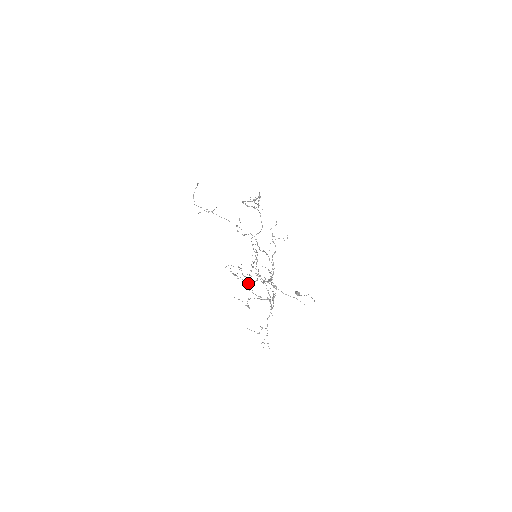
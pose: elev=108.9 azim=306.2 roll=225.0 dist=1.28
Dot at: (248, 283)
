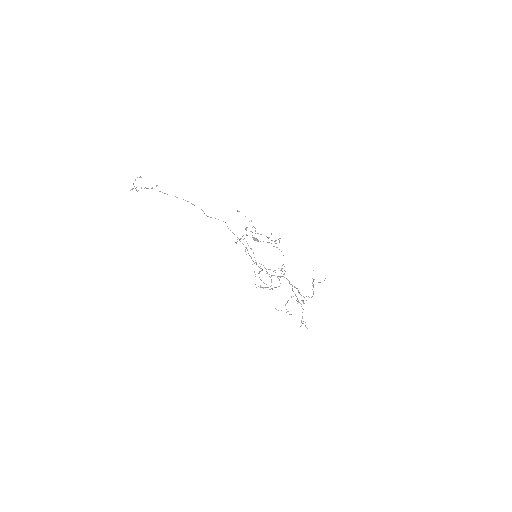
Dot at: occluded
